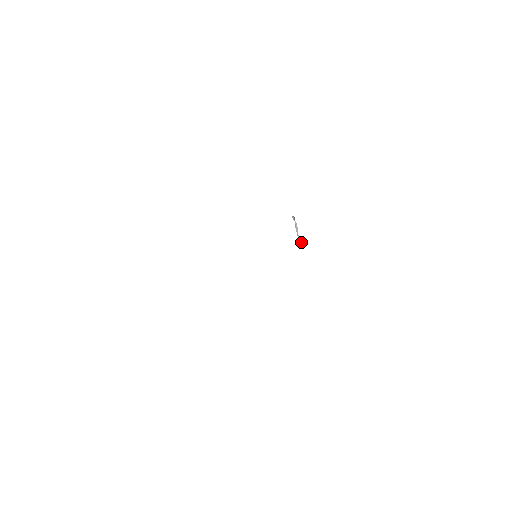
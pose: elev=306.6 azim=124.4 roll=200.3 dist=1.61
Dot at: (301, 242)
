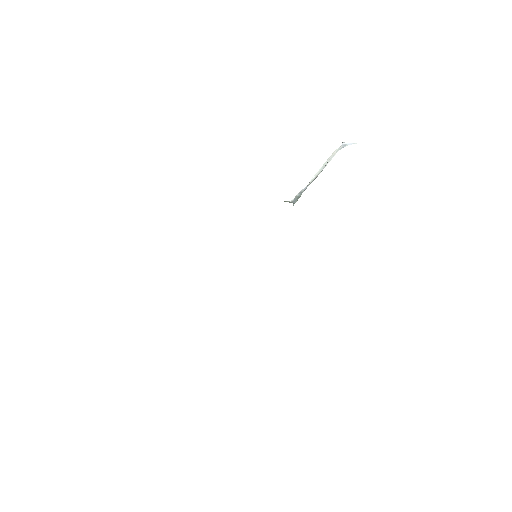
Dot at: (346, 145)
